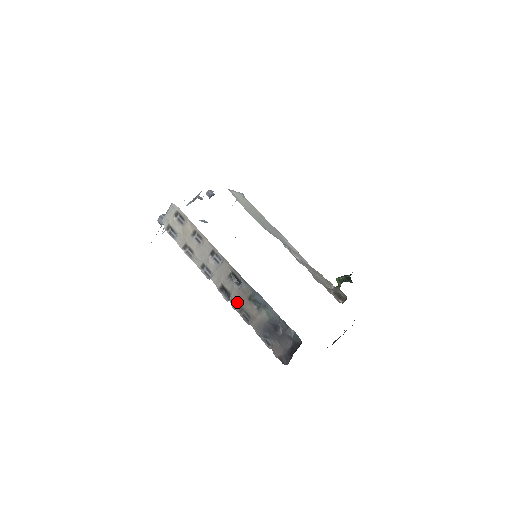
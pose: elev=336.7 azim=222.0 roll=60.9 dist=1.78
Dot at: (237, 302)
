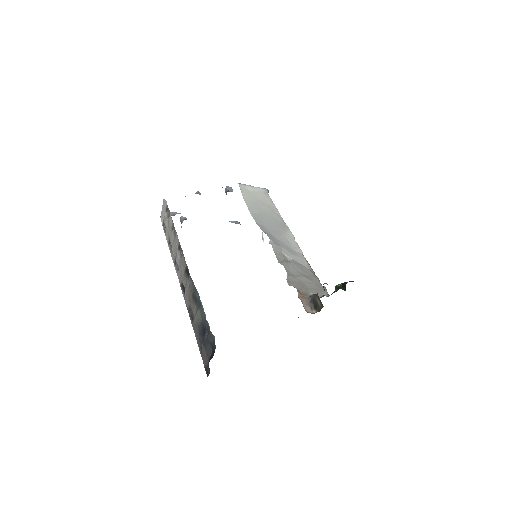
Dot at: (188, 300)
